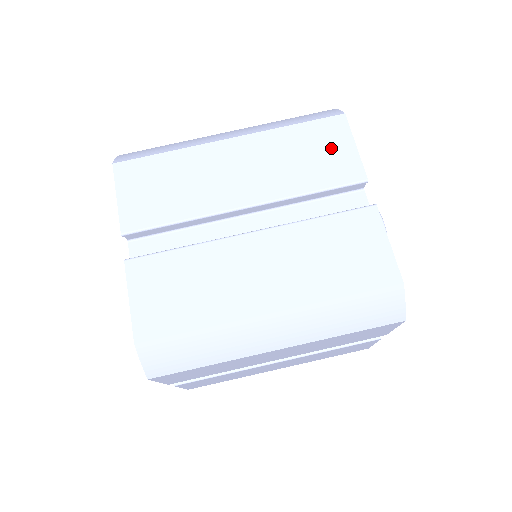
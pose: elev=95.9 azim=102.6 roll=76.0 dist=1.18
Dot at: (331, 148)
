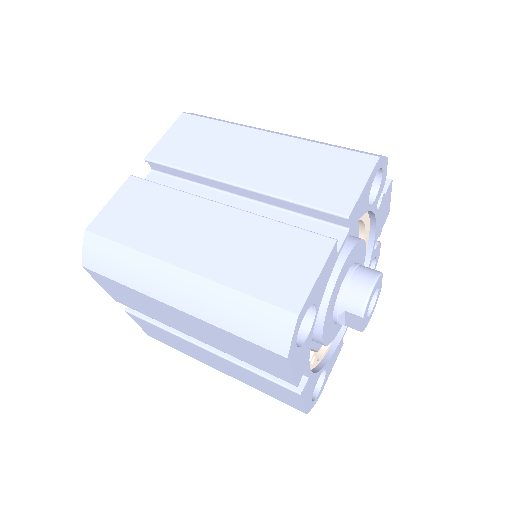
Dot at: (341, 177)
